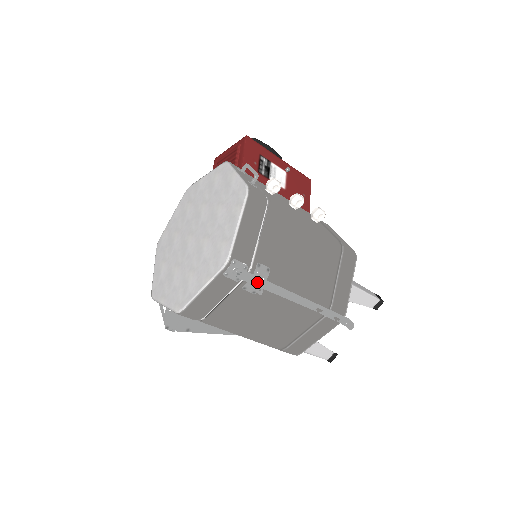
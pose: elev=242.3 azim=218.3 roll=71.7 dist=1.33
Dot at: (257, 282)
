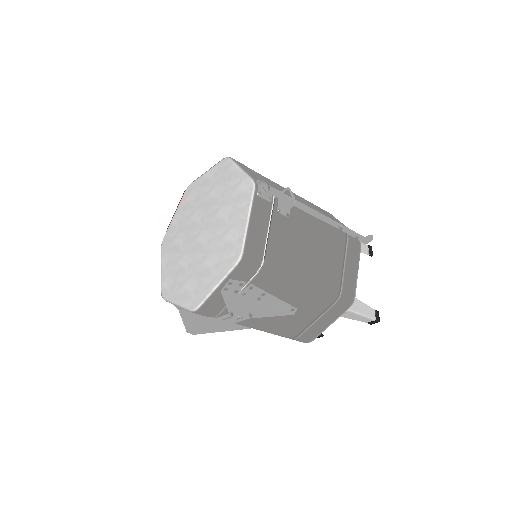
Dot at: (285, 198)
